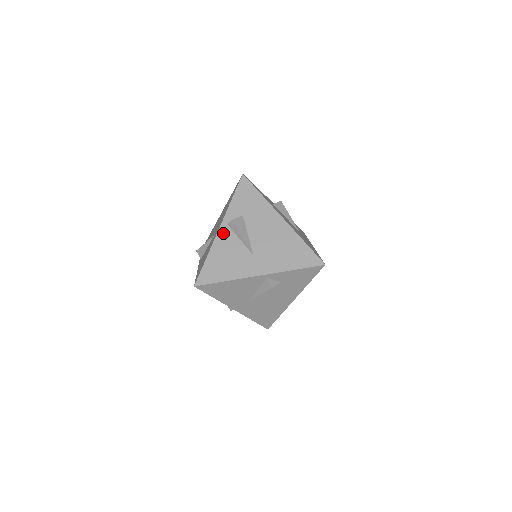
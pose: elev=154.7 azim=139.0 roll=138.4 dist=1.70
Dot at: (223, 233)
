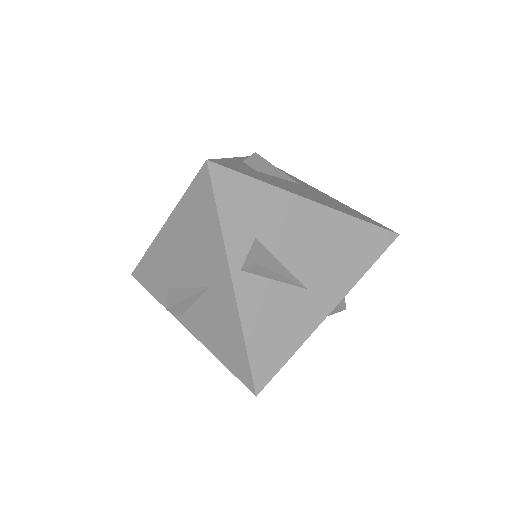
Dot at: (244, 289)
